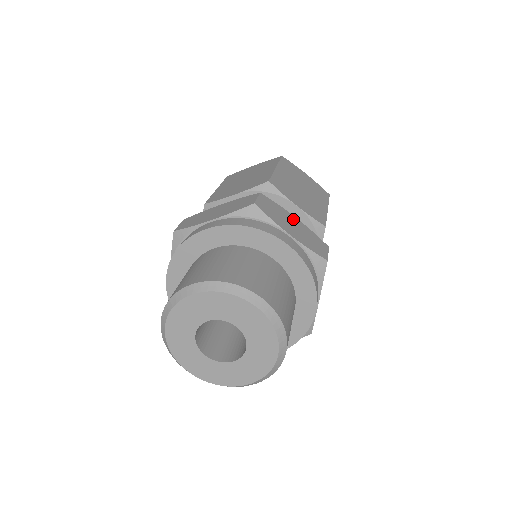
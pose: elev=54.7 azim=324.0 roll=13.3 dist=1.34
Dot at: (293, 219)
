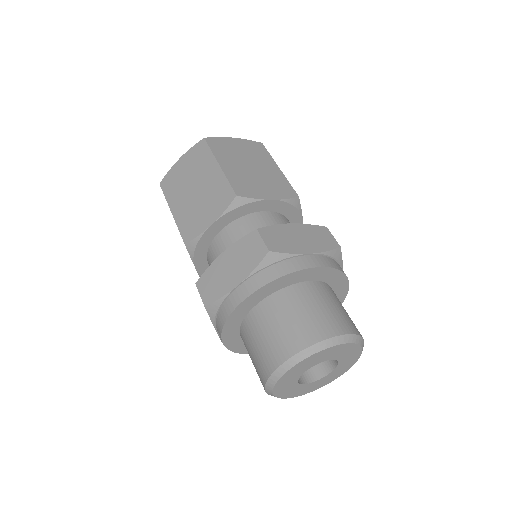
Dot at: (292, 229)
